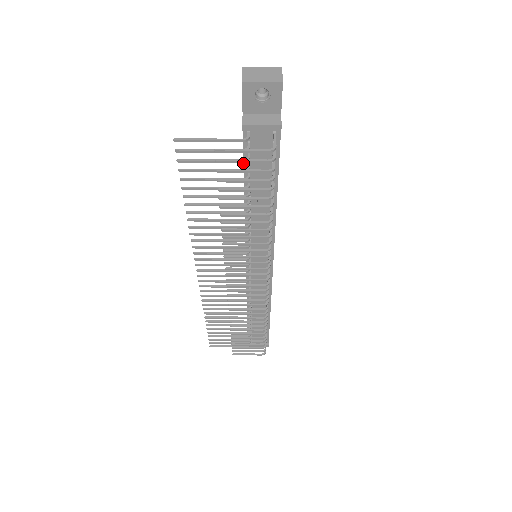
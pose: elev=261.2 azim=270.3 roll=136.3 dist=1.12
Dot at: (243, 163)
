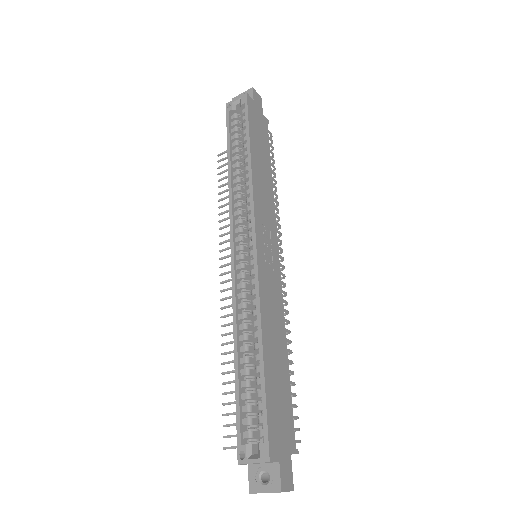
Dot at: occluded
